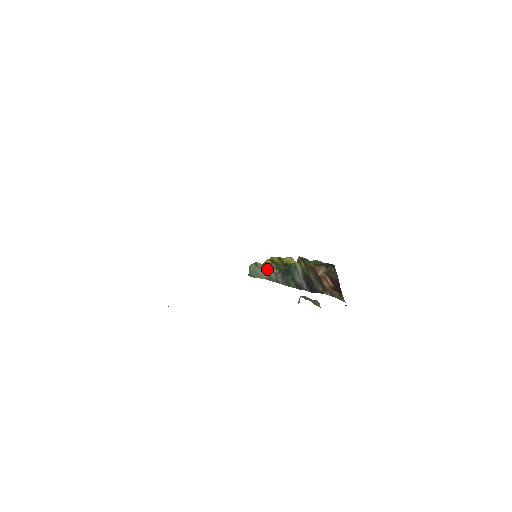
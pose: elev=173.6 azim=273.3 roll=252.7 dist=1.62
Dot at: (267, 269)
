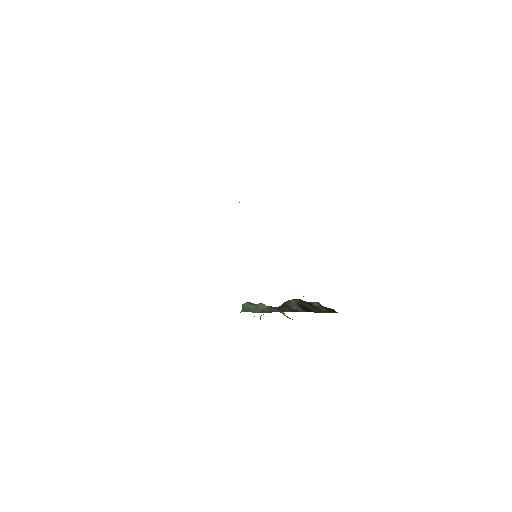
Dot at: (260, 305)
